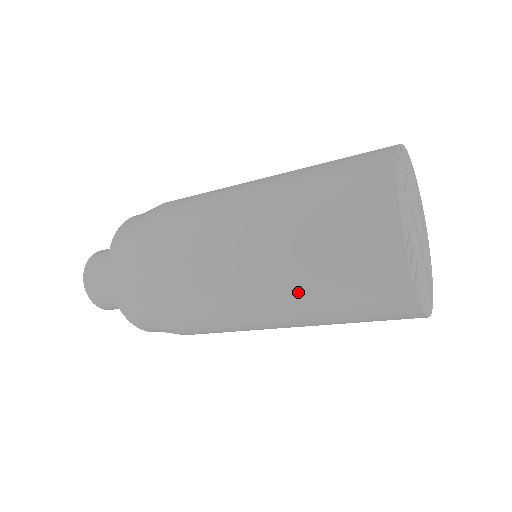
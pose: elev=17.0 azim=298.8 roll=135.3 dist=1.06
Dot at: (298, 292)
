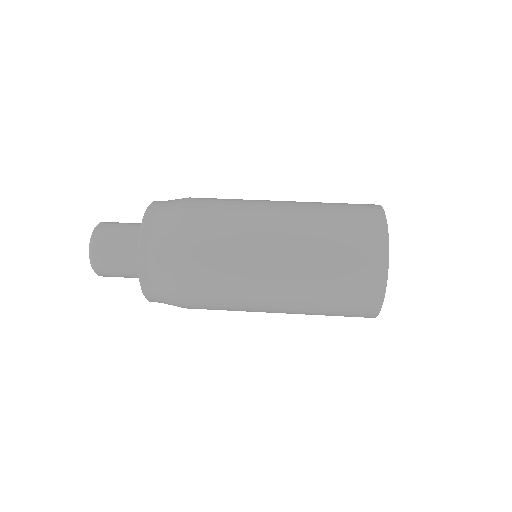
Dot at: occluded
